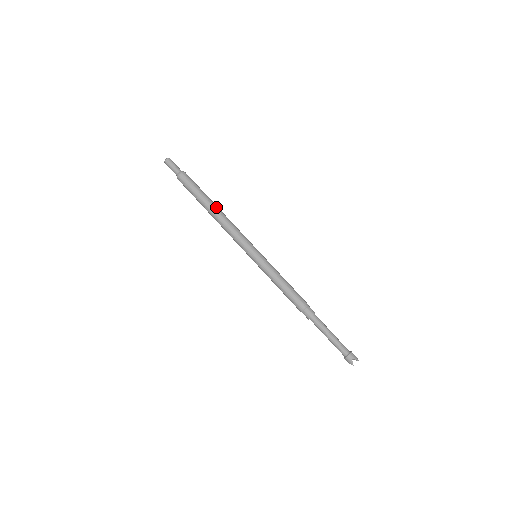
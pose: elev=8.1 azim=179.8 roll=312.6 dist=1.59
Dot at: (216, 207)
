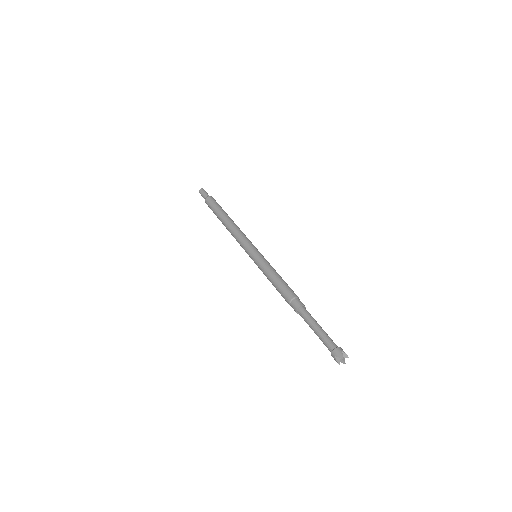
Dot at: (226, 219)
